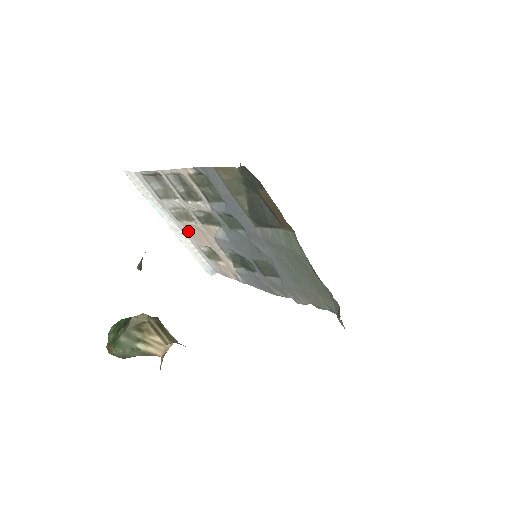
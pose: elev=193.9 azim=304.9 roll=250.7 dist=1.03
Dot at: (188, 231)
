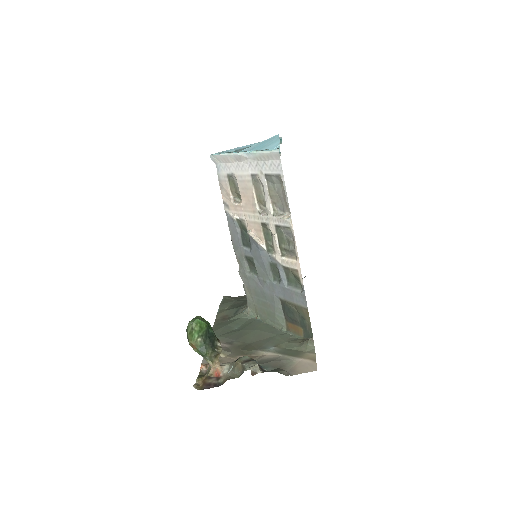
Dot at: (245, 180)
